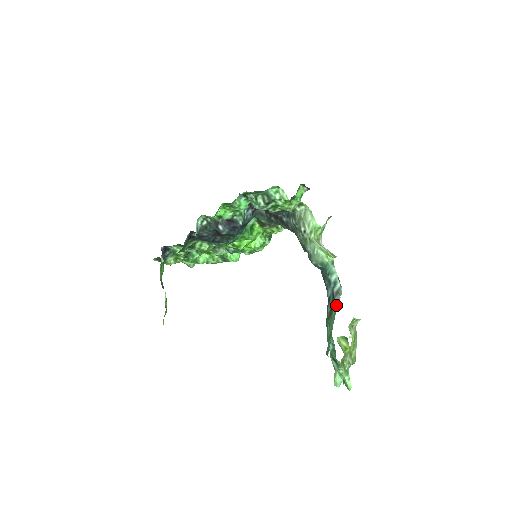
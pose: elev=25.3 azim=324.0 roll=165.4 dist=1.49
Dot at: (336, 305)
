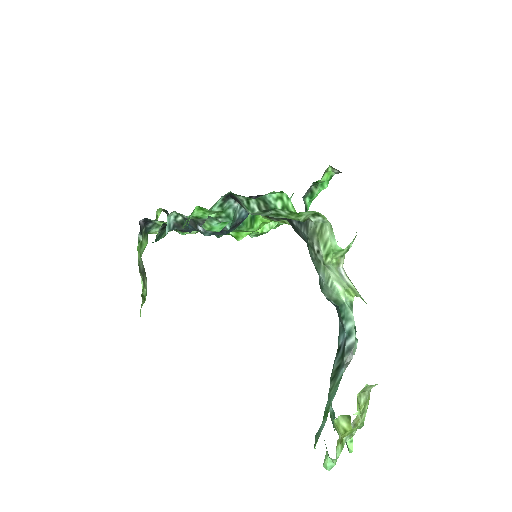
Dot at: (343, 370)
